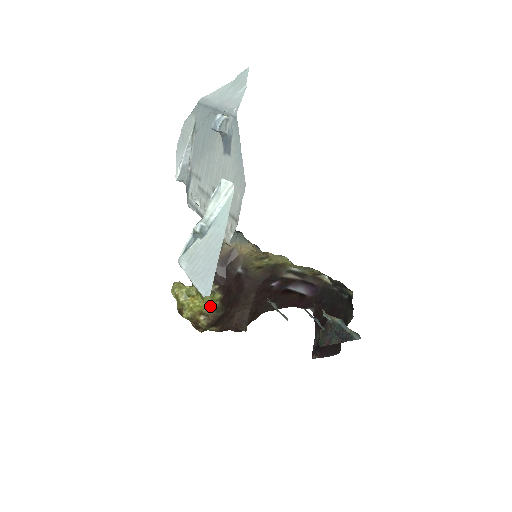
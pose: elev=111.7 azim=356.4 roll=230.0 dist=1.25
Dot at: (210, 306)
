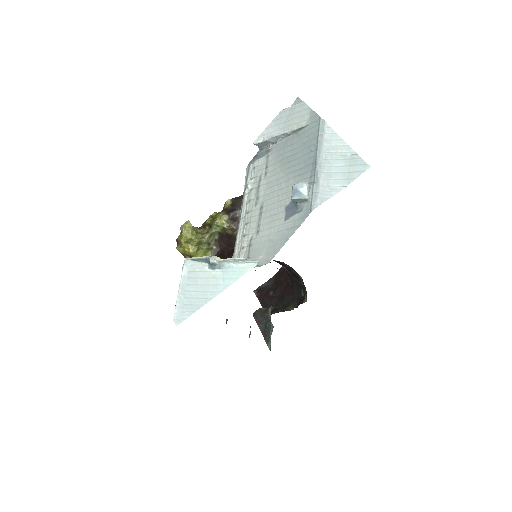
Dot at: occluded
